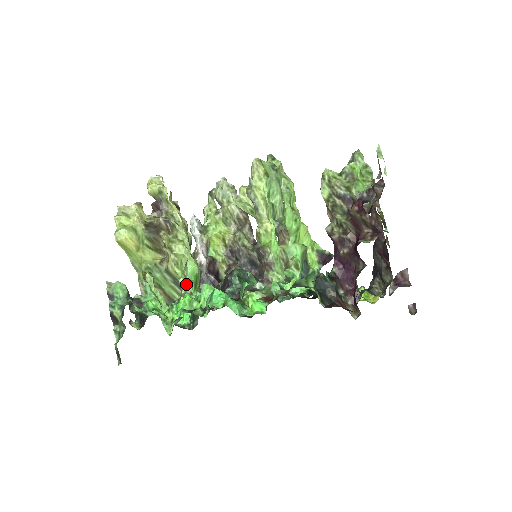
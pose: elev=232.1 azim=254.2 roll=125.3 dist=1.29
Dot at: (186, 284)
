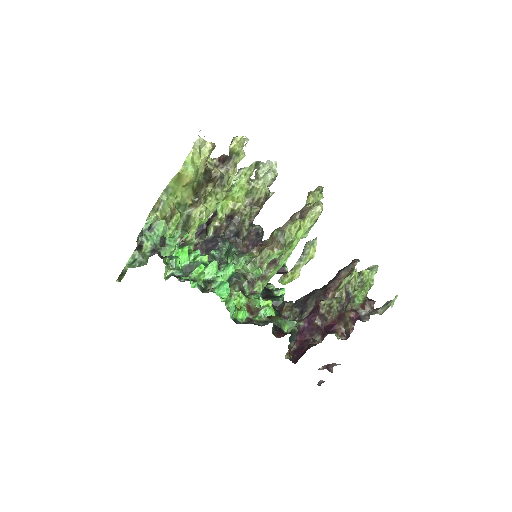
Dot at: (194, 235)
